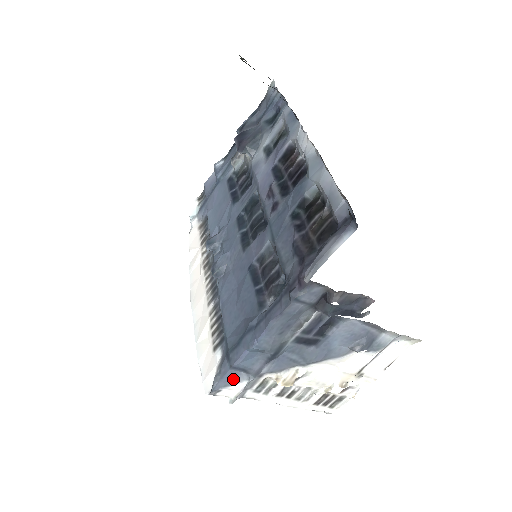
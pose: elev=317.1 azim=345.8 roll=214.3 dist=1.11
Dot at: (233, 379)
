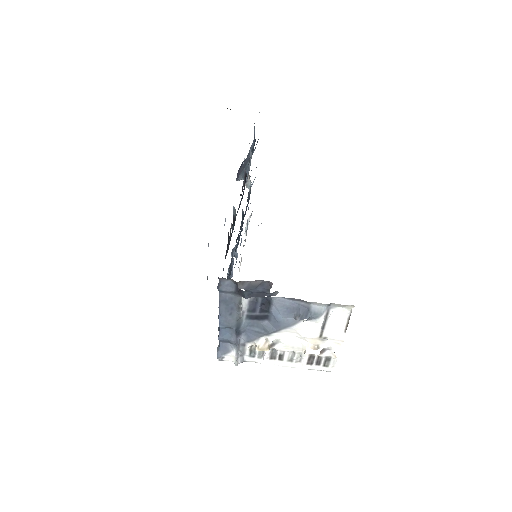
Dot at: (227, 349)
